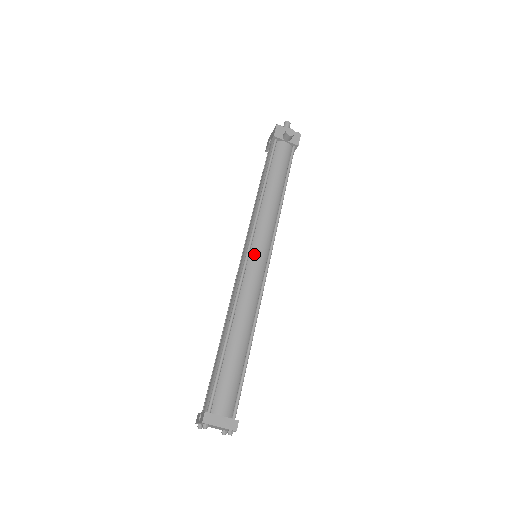
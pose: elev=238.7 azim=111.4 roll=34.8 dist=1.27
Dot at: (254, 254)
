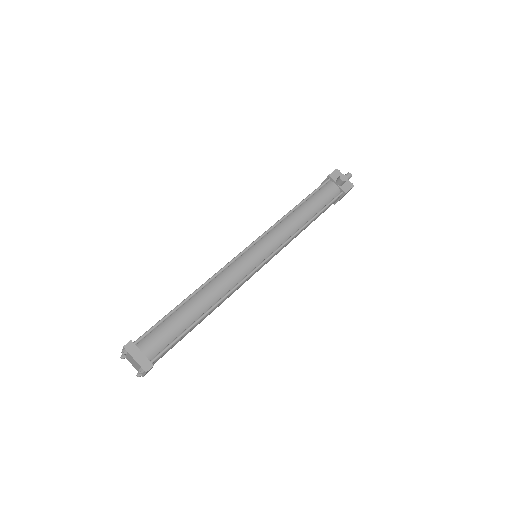
Dot at: (253, 251)
